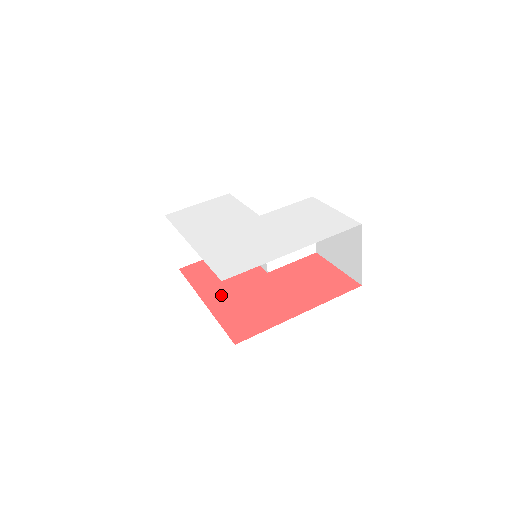
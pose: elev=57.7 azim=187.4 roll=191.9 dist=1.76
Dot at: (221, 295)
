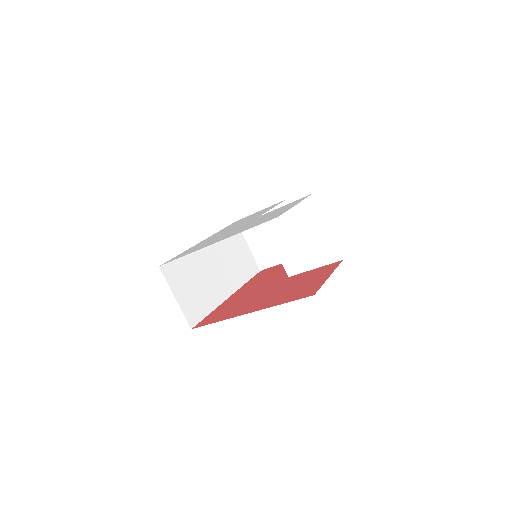
Dot at: (243, 292)
